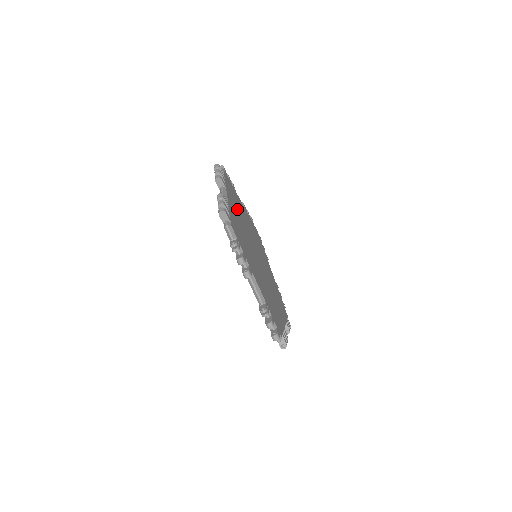
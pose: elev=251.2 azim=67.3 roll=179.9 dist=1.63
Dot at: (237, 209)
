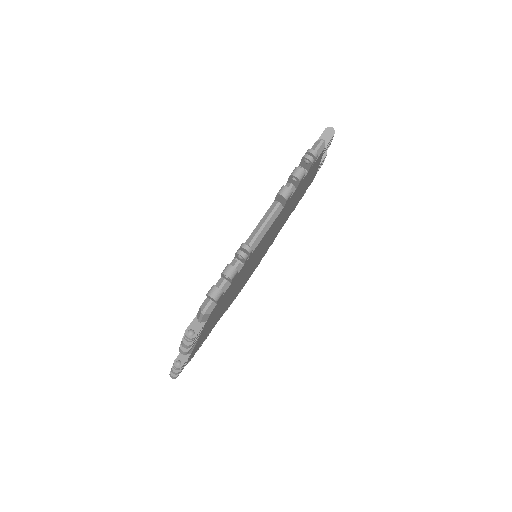
Dot at: (296, 201)
